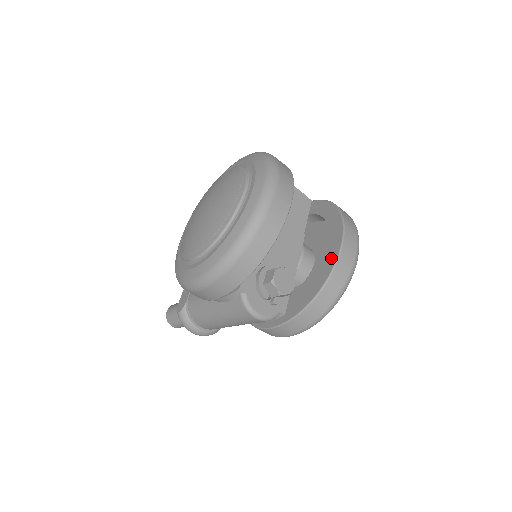
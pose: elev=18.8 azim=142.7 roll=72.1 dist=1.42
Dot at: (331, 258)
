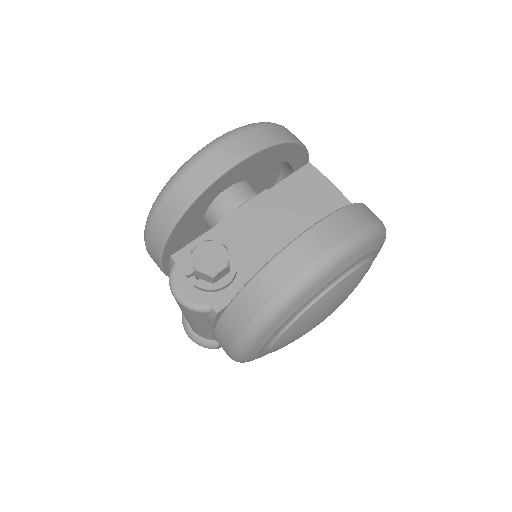
Dot at: occluded
